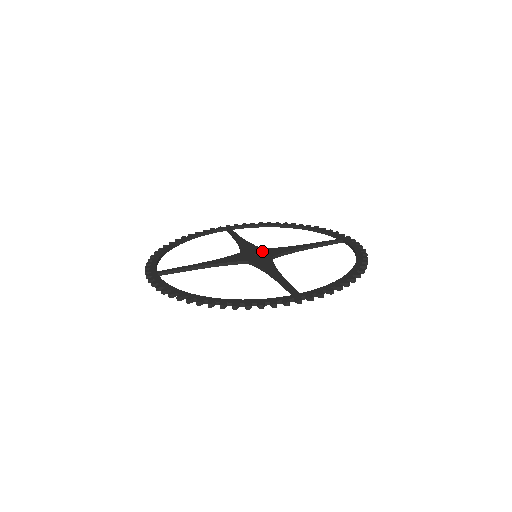
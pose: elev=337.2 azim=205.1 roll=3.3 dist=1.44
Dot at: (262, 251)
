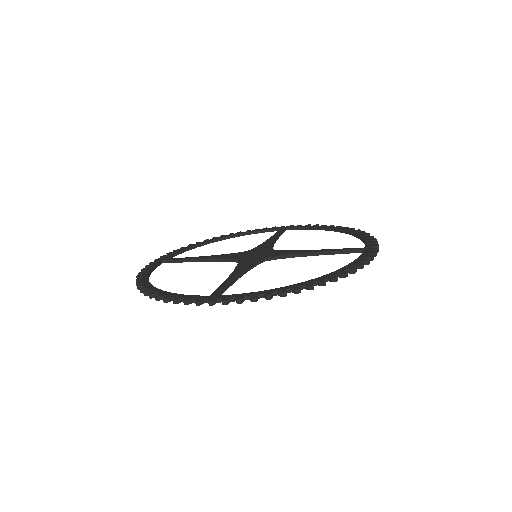
Dot at: (253, 251)
